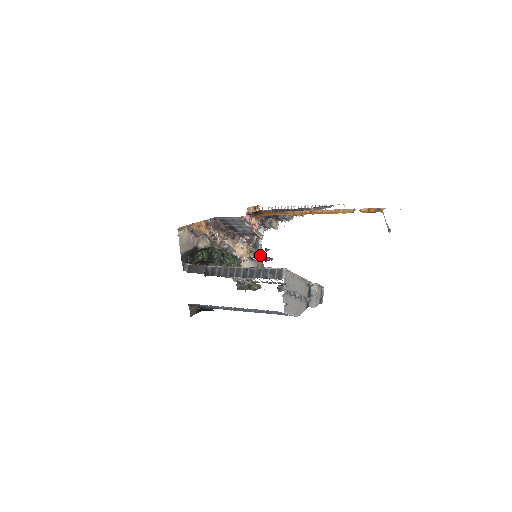
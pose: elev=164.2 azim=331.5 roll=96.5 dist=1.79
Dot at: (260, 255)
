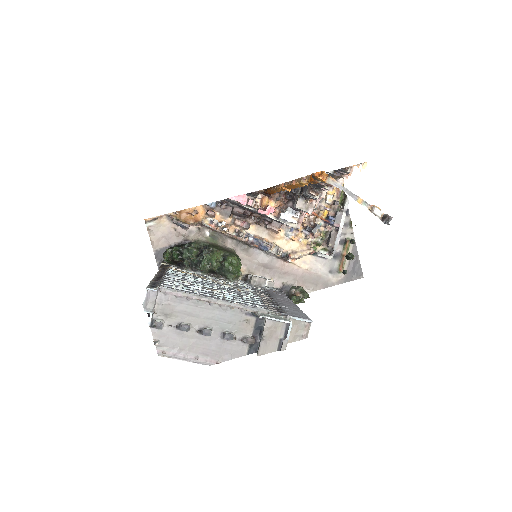
Dot at: (350, 249)
